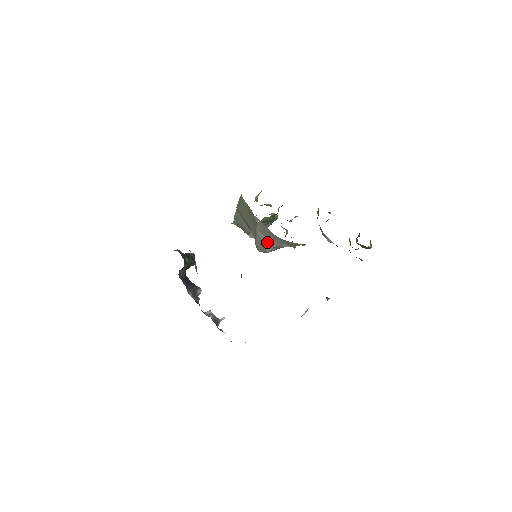
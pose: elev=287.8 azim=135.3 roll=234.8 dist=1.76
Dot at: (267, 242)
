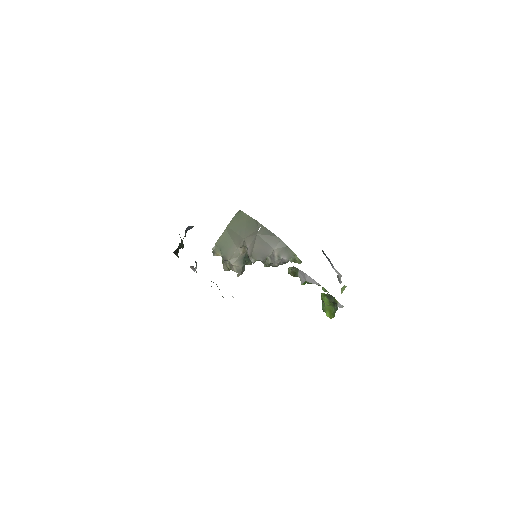
Dot at: (267, 247)
